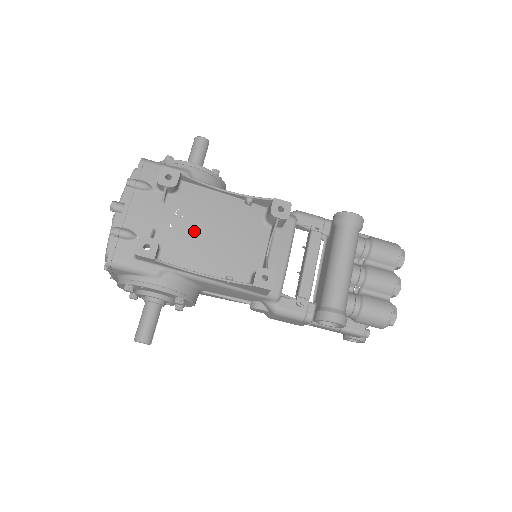
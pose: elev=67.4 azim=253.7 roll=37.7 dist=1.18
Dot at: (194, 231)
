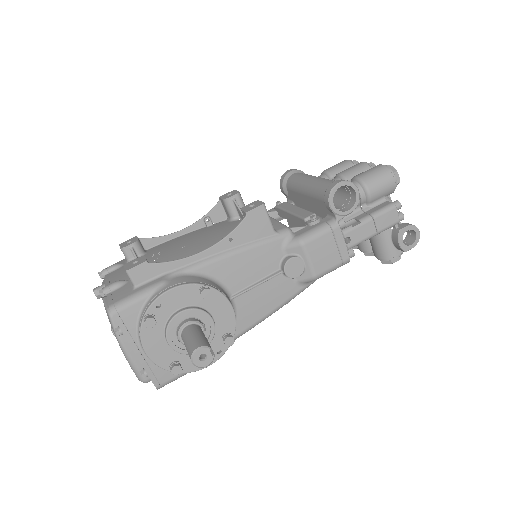
Dot at: (176, 251)
